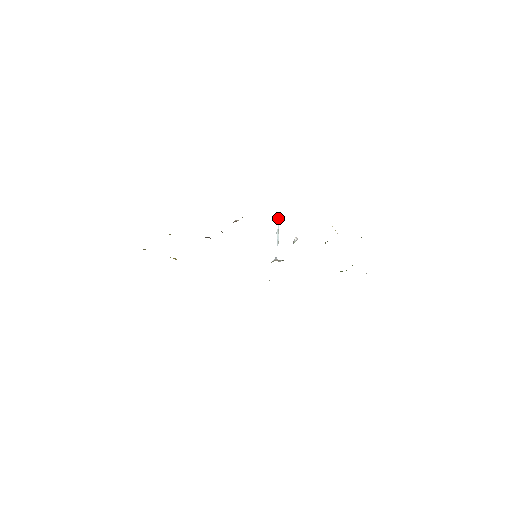
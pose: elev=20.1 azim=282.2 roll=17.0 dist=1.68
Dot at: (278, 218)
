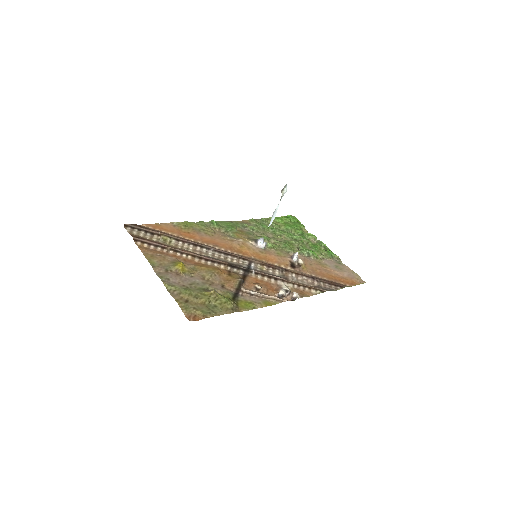
Dot at: occluded
